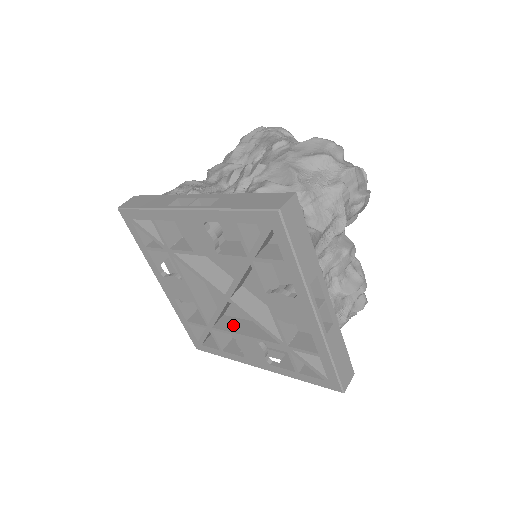
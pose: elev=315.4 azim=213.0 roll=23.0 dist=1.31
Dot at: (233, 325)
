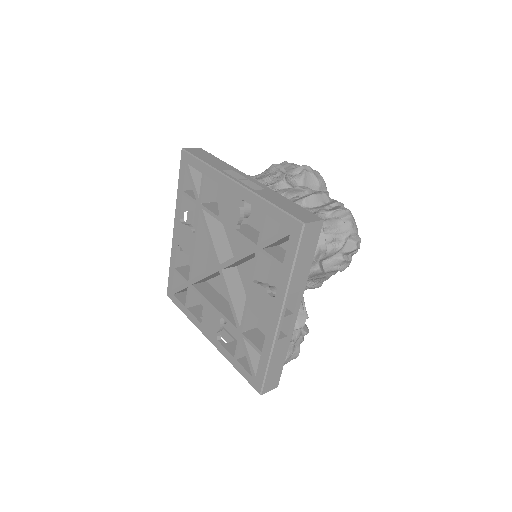
Dot at: occluded
